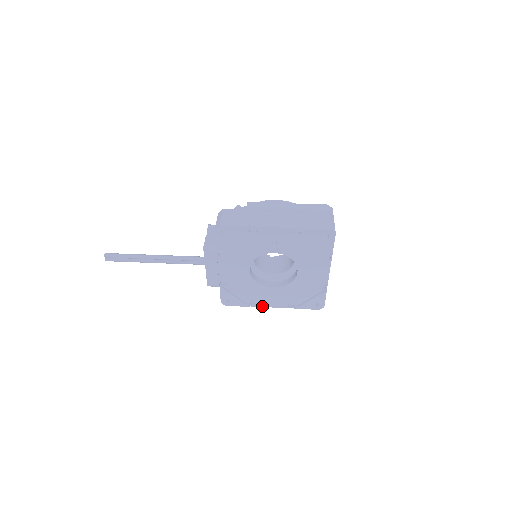
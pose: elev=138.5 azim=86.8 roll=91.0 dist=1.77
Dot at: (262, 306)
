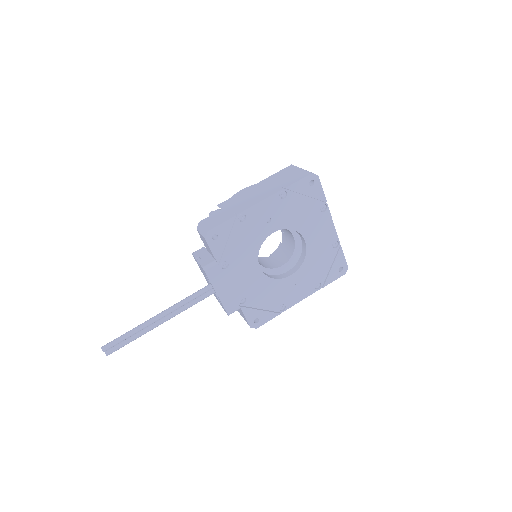
Dot at: (291, 305)
